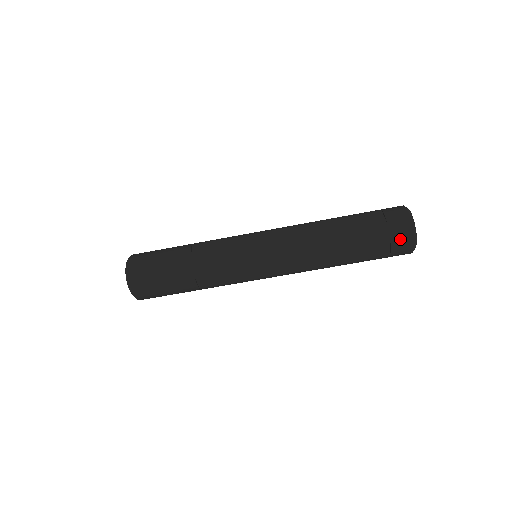
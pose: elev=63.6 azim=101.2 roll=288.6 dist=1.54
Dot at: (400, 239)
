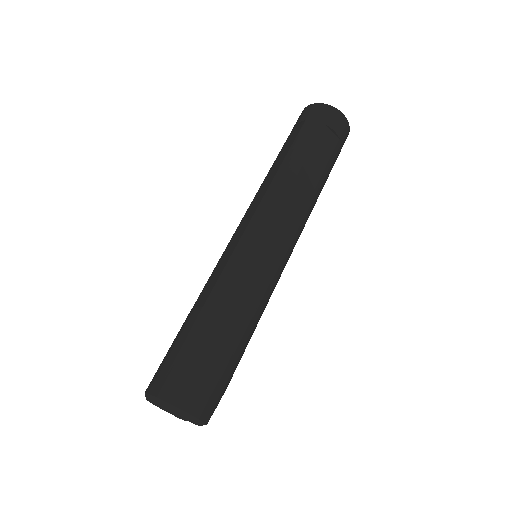
Dot at: (327, 116)
